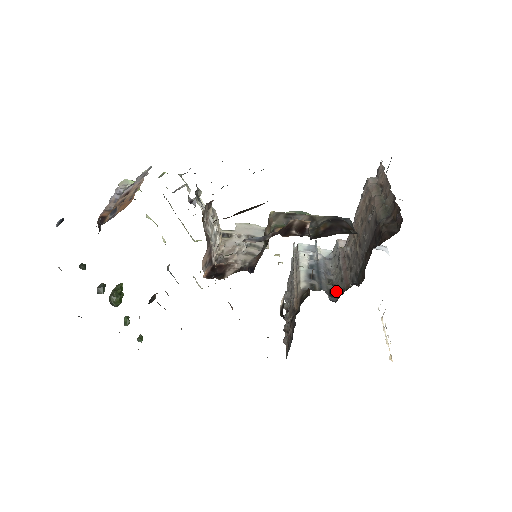
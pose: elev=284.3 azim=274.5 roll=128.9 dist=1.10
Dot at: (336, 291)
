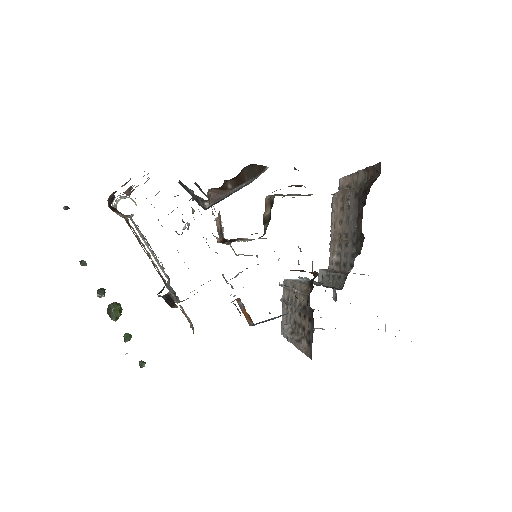
Dot at: (338, 287)
